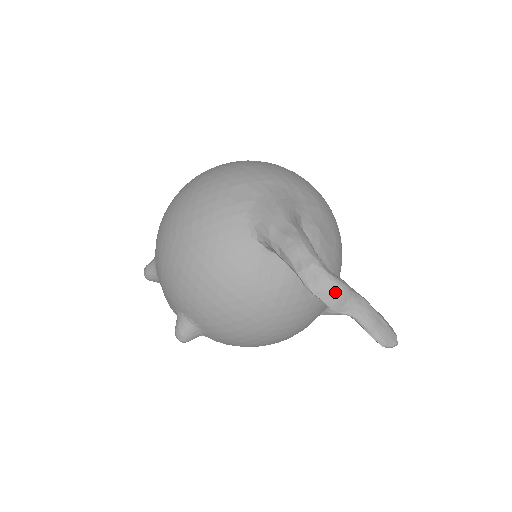
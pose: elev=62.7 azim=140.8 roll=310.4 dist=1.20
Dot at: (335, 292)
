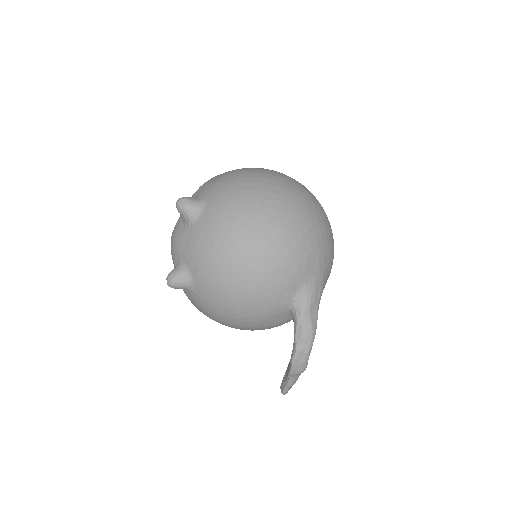
Dot at: (300, 371)
